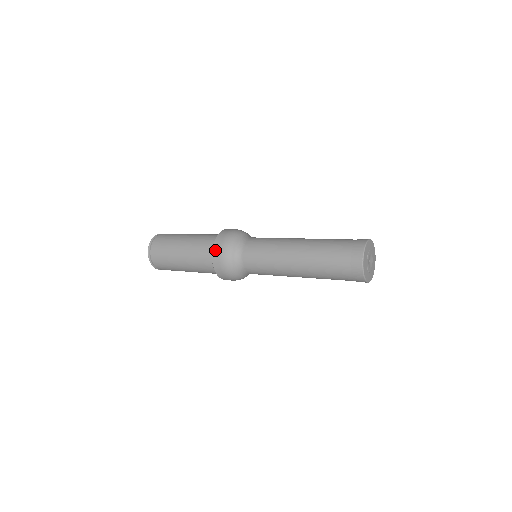
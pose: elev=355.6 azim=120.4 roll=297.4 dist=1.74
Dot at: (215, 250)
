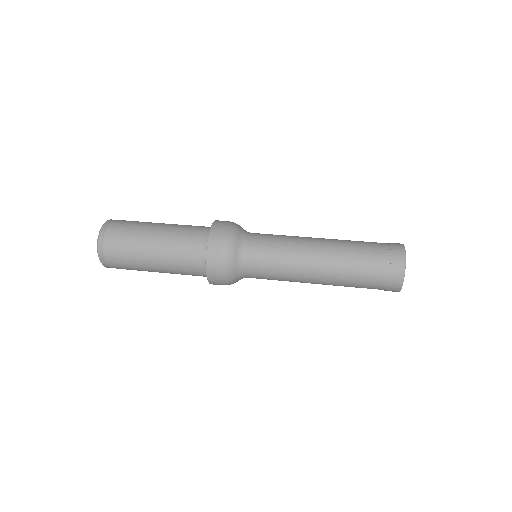
Dot at: (211, 252)
